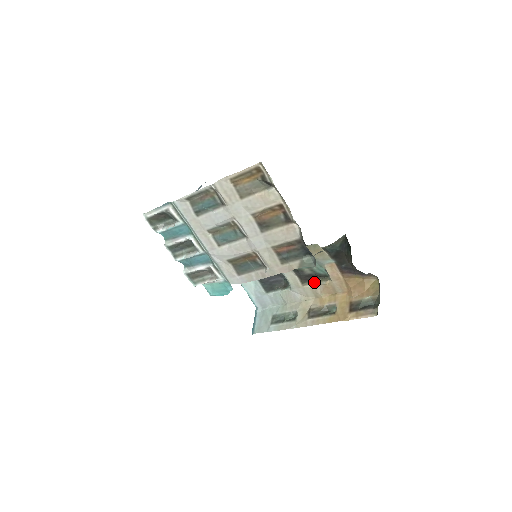
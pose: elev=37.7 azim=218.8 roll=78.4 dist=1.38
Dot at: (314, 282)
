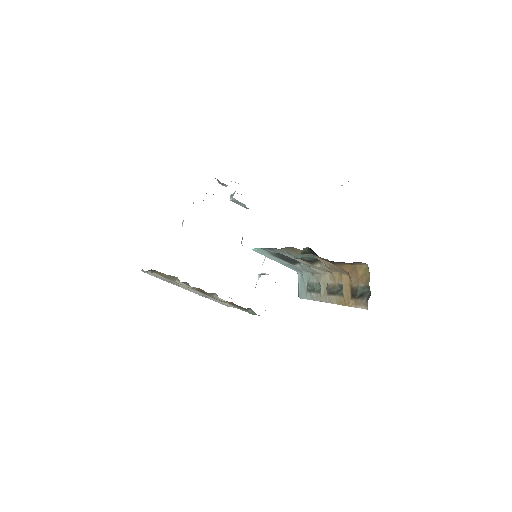
Dot at: (320, 263)
